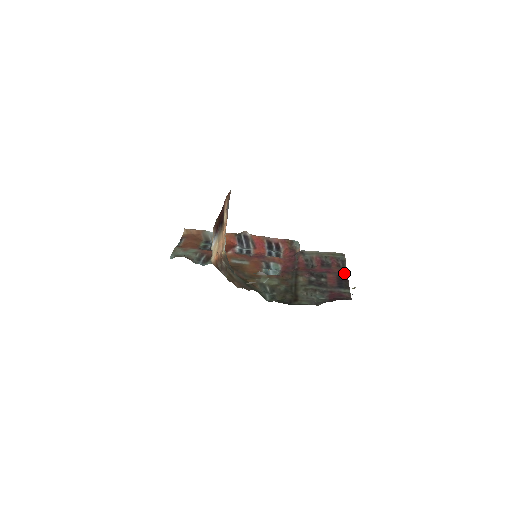
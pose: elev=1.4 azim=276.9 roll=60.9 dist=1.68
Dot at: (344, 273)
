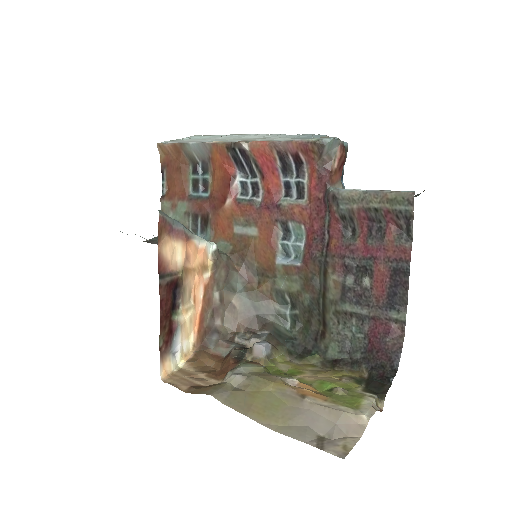
Dot at: (404, 261)
